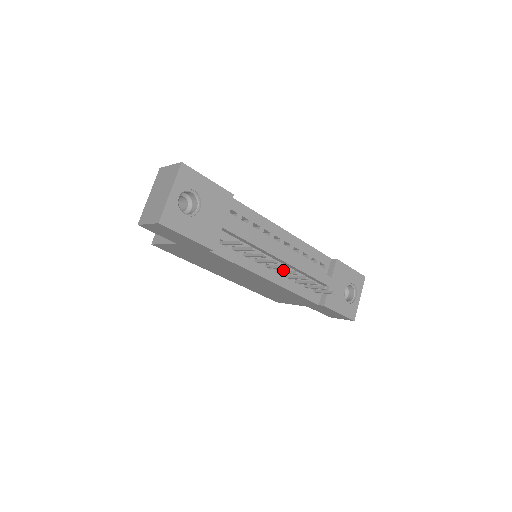
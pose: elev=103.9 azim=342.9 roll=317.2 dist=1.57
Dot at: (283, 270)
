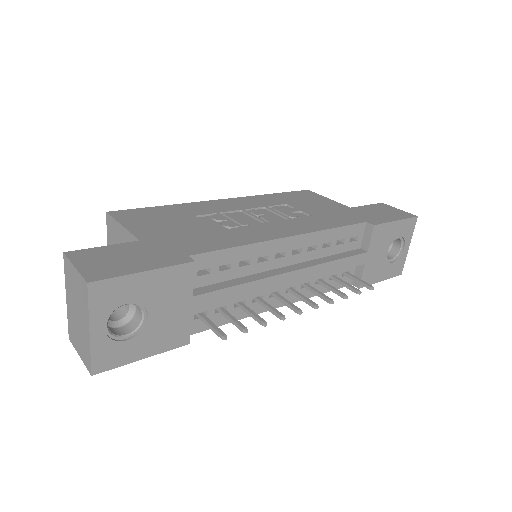
Dot at: (296, 293)
